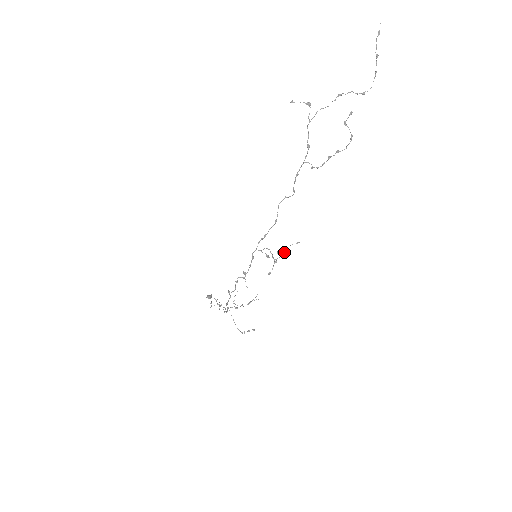
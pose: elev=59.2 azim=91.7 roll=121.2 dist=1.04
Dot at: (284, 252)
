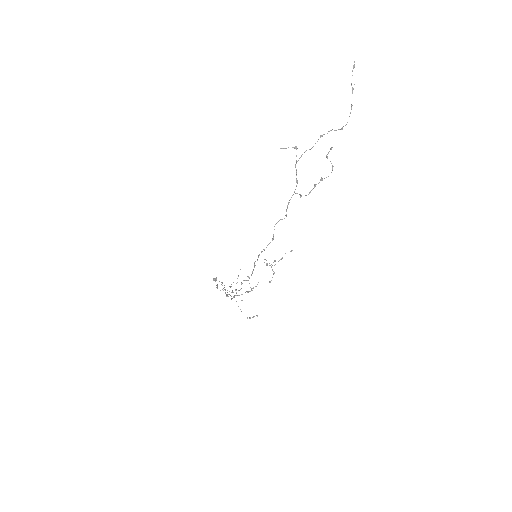
Dot at: (280, 259)
